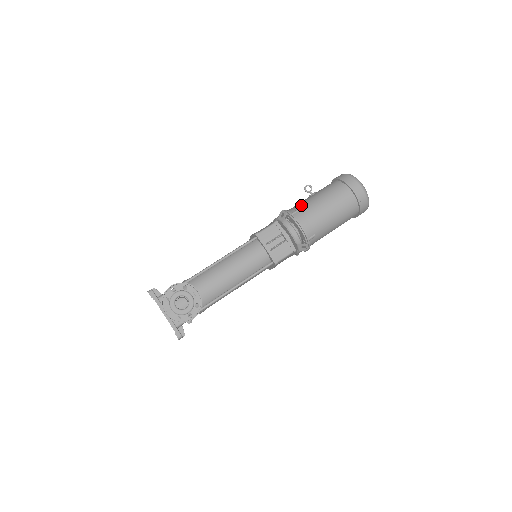
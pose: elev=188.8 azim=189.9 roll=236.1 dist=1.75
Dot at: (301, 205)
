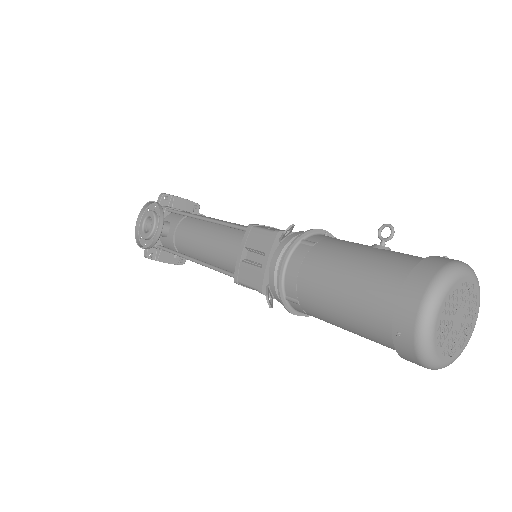
Dot at: (329, 242)
